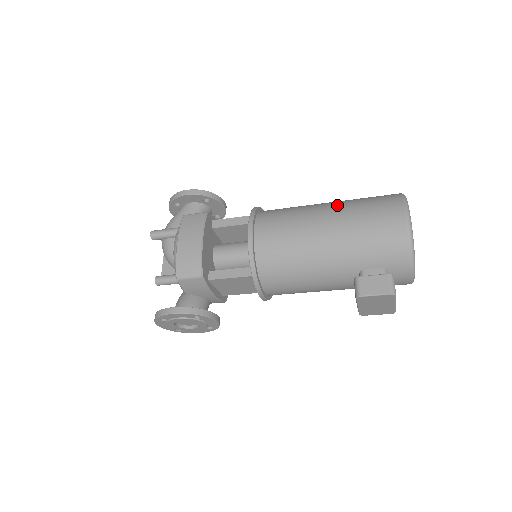
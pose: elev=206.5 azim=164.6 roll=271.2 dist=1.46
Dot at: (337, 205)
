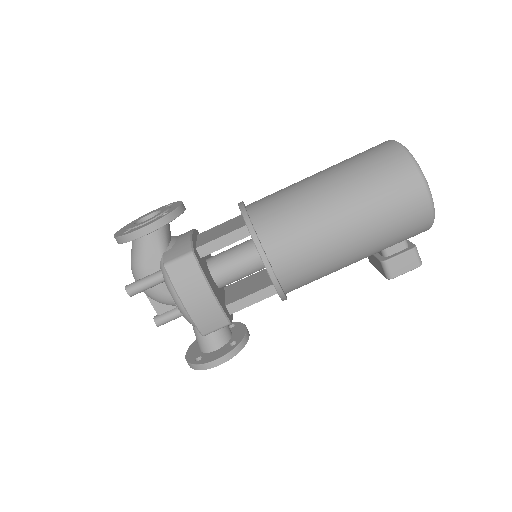
Dot at: (348, 197)
